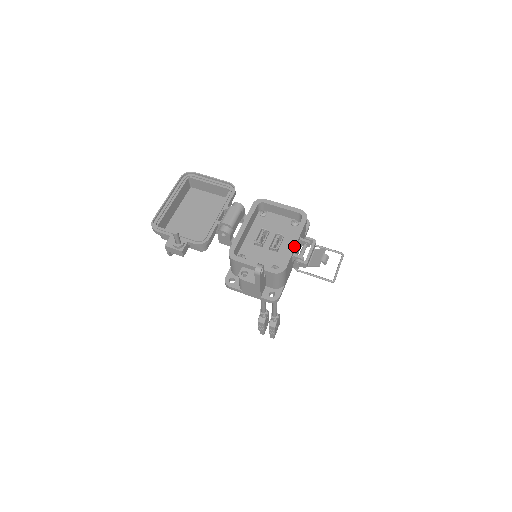
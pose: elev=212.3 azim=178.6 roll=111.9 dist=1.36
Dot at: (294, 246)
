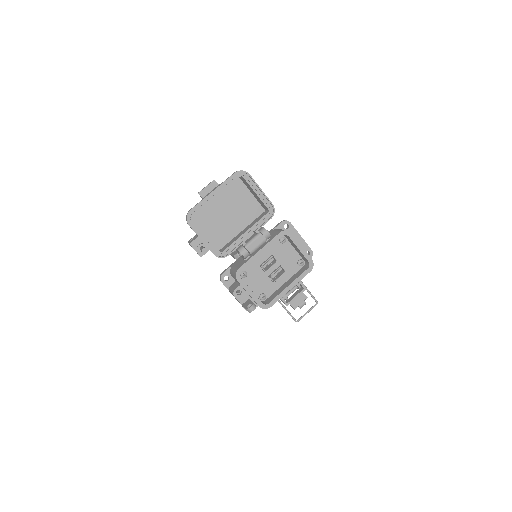
Dot at: (287, 291)
